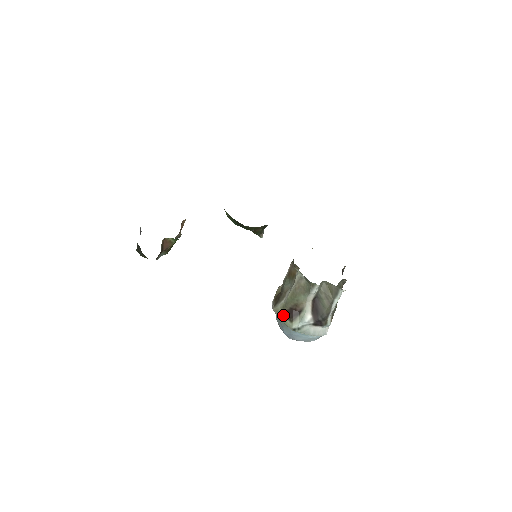
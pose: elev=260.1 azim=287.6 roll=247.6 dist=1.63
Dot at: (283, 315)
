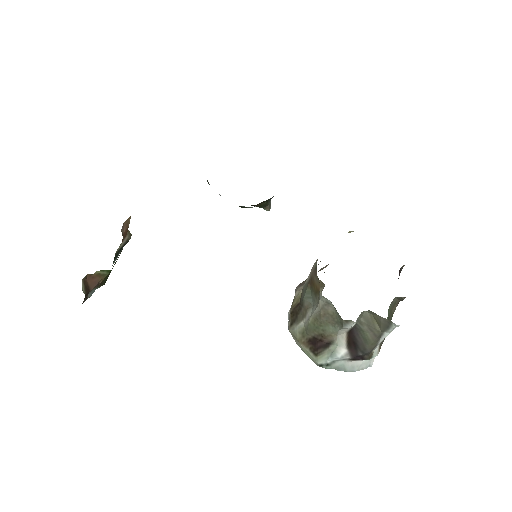
Dot at: (303, 344)
